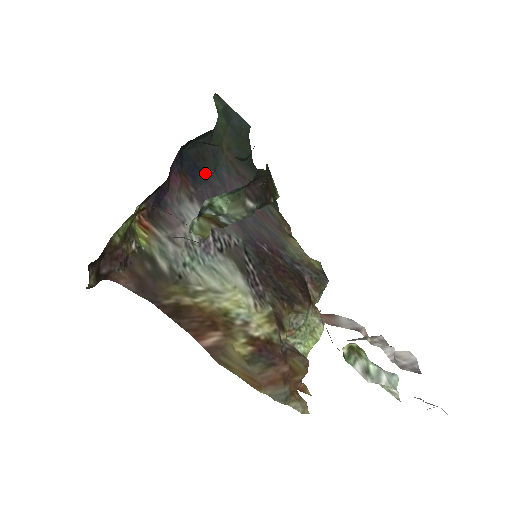
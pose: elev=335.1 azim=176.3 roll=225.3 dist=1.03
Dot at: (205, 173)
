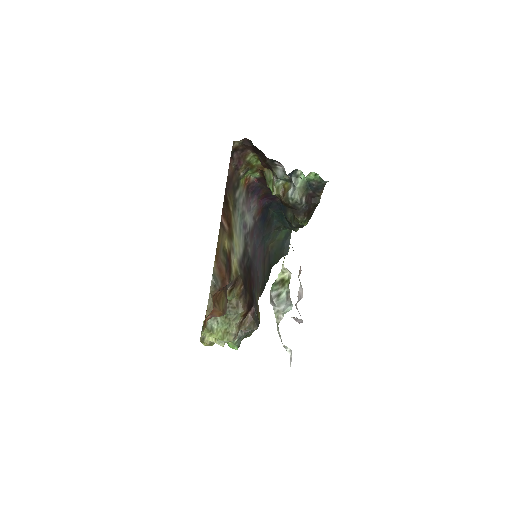
Dot at: (263, 228)
